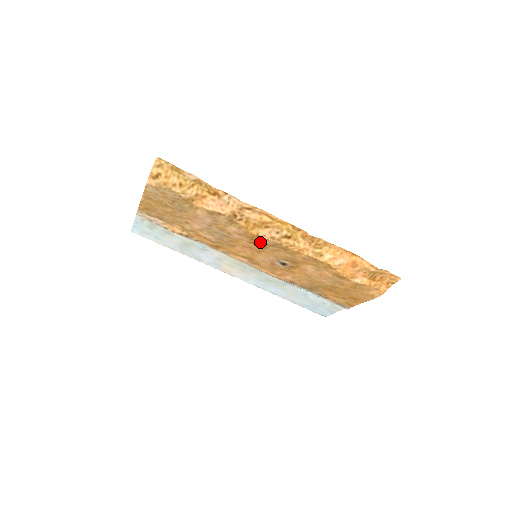
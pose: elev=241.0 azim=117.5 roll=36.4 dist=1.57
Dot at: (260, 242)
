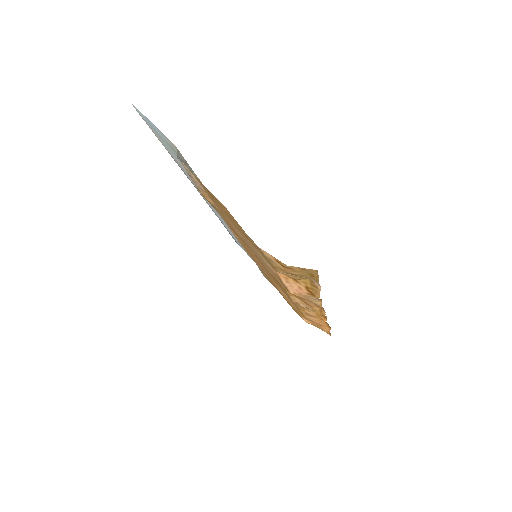
Dot at: (281, 286)
